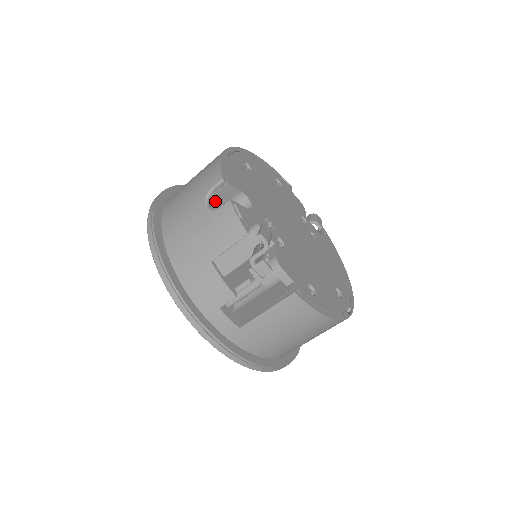
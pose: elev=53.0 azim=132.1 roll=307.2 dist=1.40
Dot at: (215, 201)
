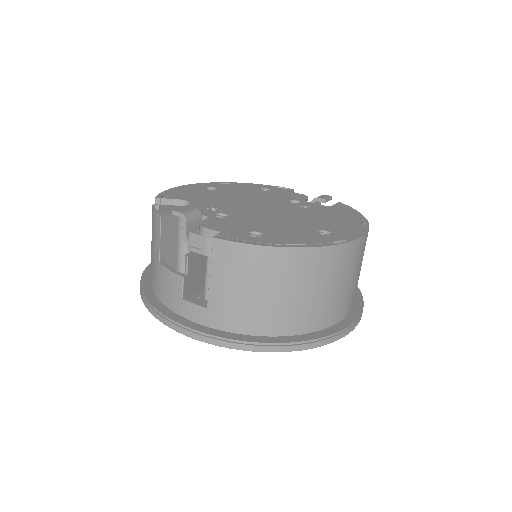
Dot at: occluded
